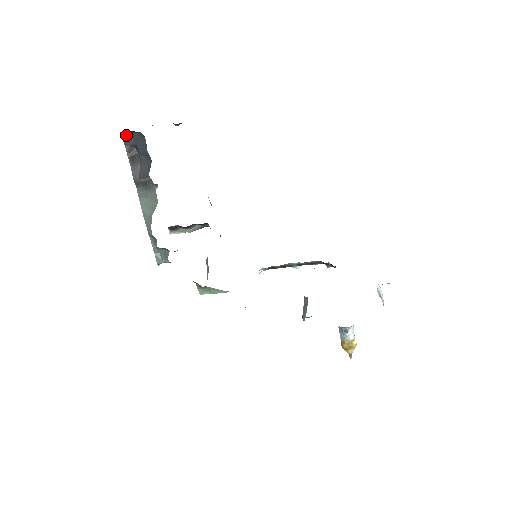
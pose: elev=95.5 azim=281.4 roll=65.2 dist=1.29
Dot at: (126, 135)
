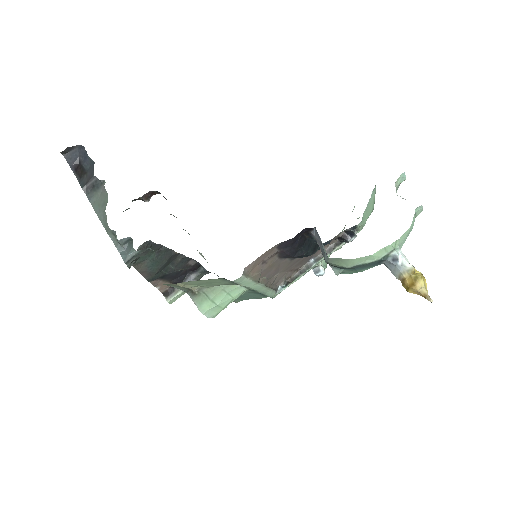
Dot at: (68, 155)
